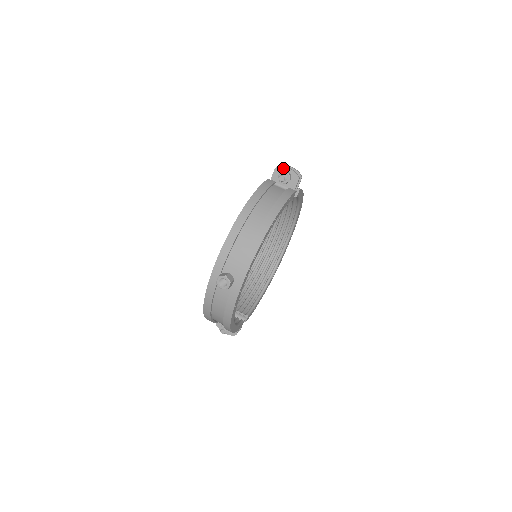
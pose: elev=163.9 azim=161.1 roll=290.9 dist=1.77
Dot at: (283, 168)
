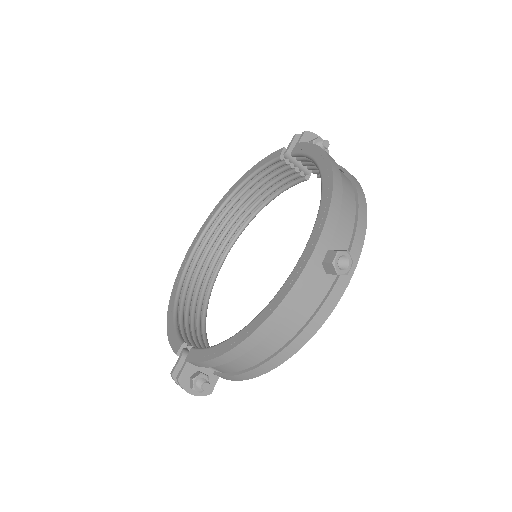
Dot at: (314, 134)
